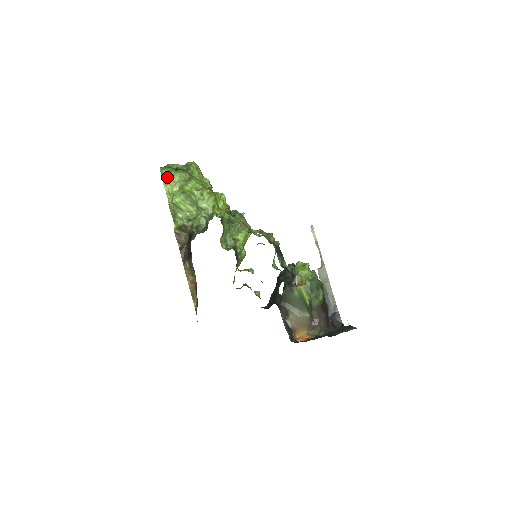
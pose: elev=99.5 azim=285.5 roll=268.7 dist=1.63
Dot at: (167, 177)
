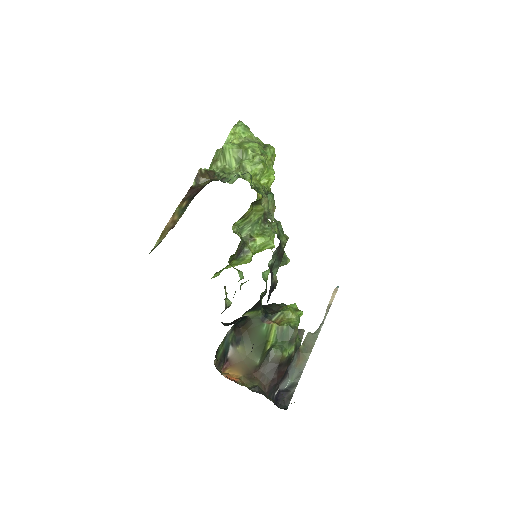
Dot at: (238, 128)
